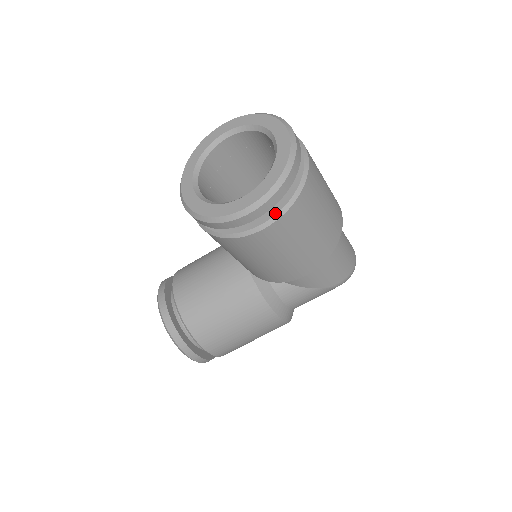
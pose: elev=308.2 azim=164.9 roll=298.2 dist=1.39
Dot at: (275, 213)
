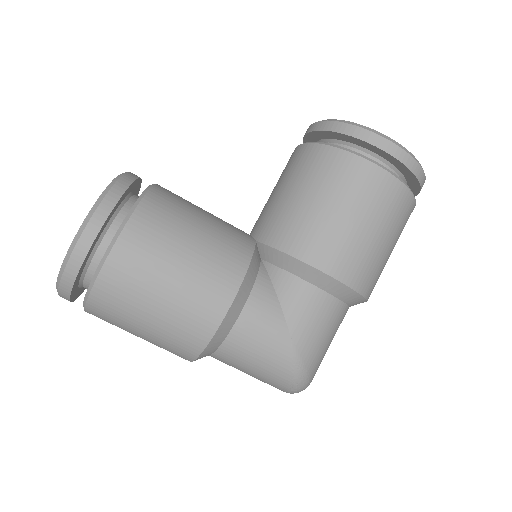
Dot at: (395, 174)
